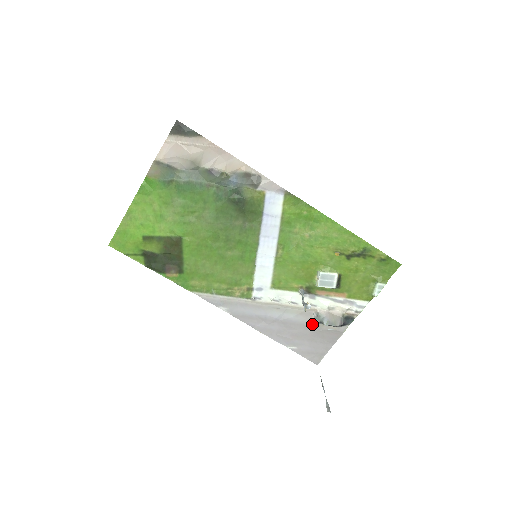
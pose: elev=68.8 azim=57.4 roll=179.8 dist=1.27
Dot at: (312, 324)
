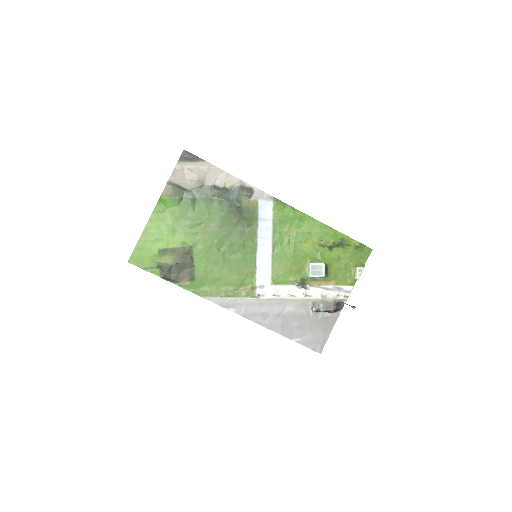
Dot at: (310, 314)
